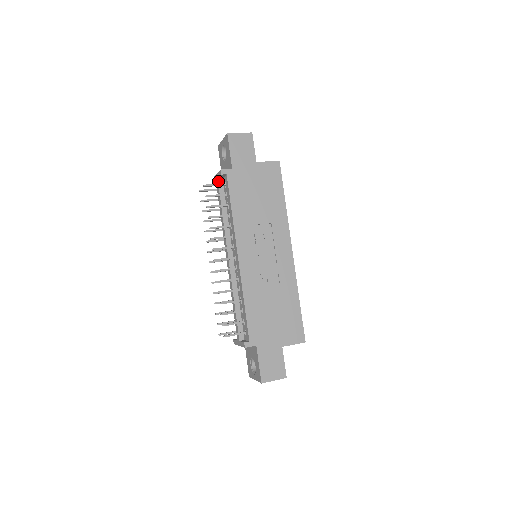
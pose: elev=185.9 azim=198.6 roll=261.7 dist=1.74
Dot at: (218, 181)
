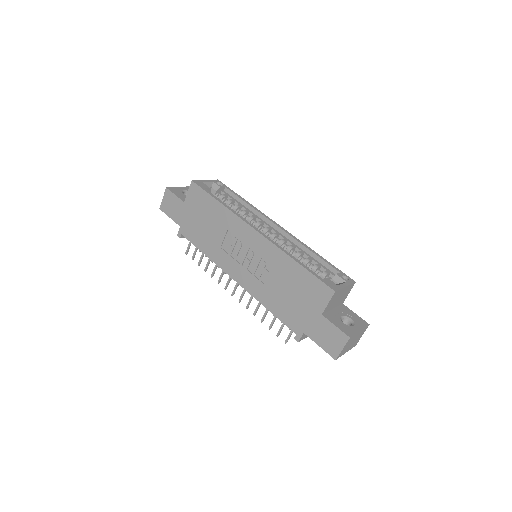
Dot at: occluded
